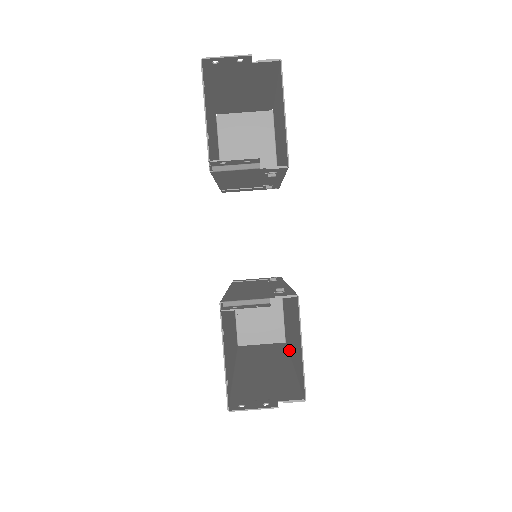
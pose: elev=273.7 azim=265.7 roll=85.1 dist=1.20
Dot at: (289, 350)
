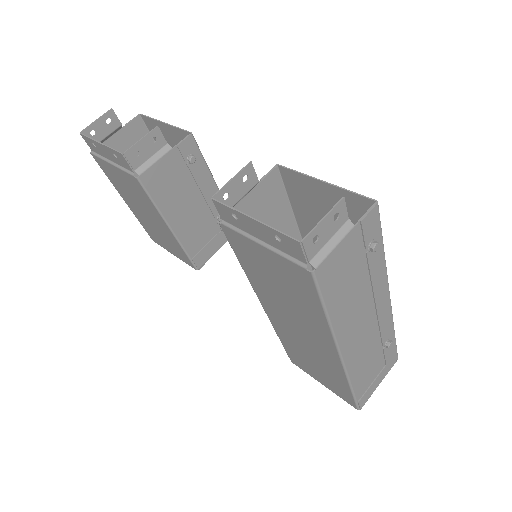
Dot at: occluded
